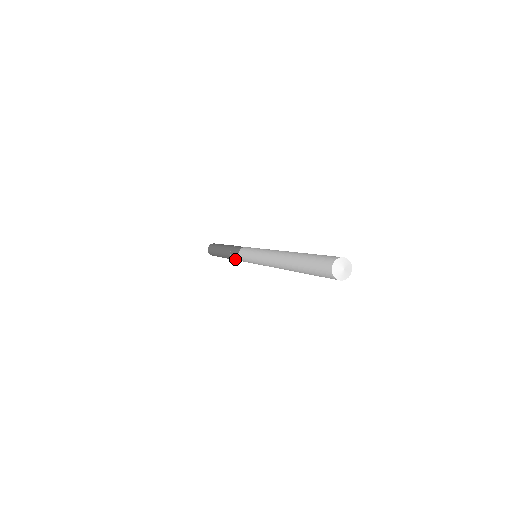
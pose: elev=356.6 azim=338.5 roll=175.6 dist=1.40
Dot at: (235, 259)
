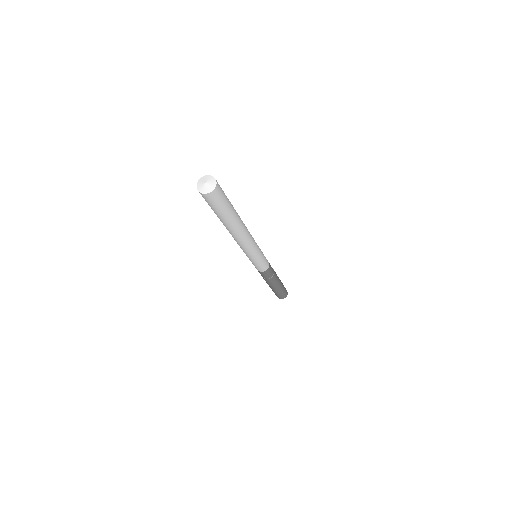
Dot at: (268, 277)
